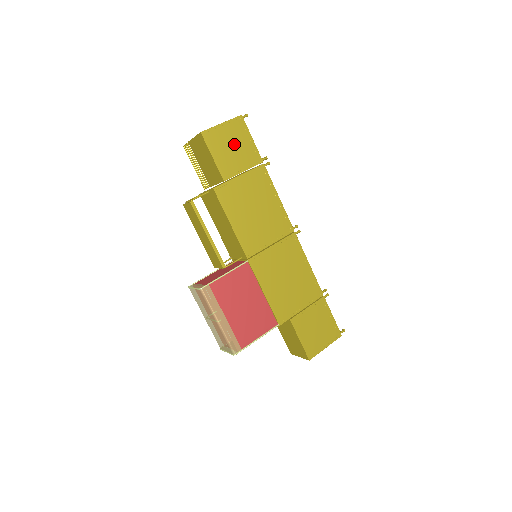
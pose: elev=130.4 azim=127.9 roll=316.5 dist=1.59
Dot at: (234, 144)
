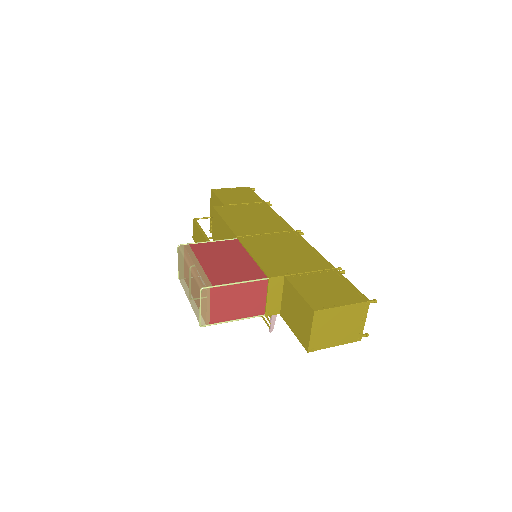
Dot at: (239, 195)
